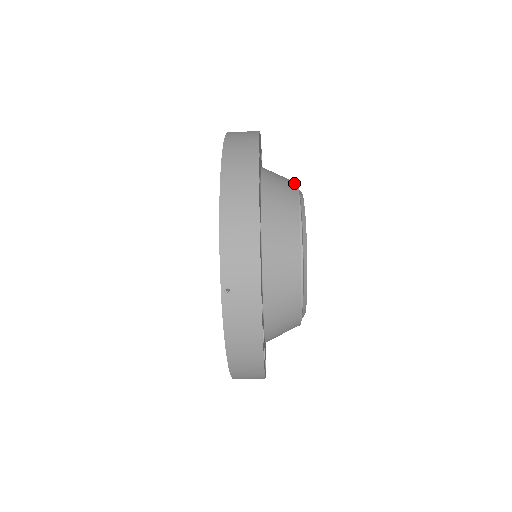
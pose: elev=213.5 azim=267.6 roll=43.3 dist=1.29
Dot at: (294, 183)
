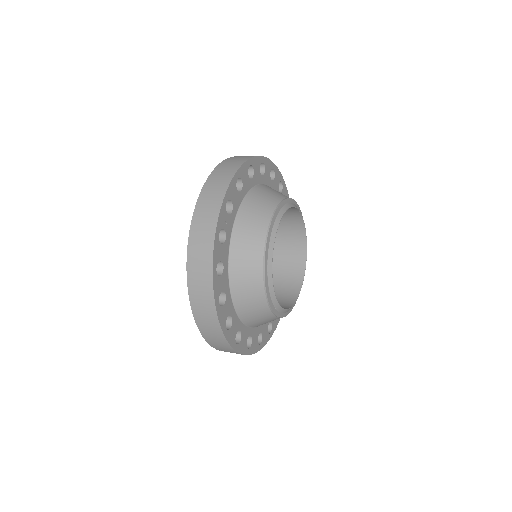
Dot at: (263, 245)
